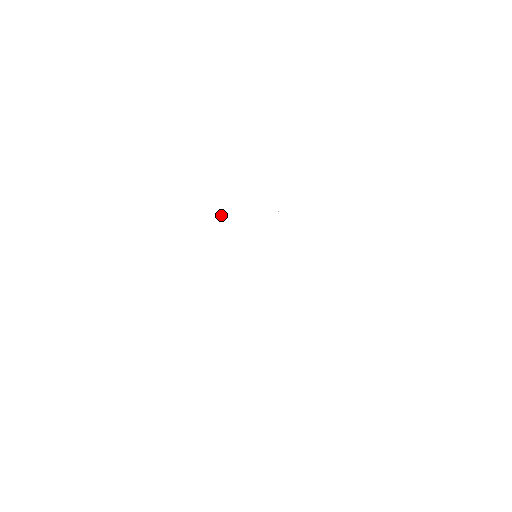
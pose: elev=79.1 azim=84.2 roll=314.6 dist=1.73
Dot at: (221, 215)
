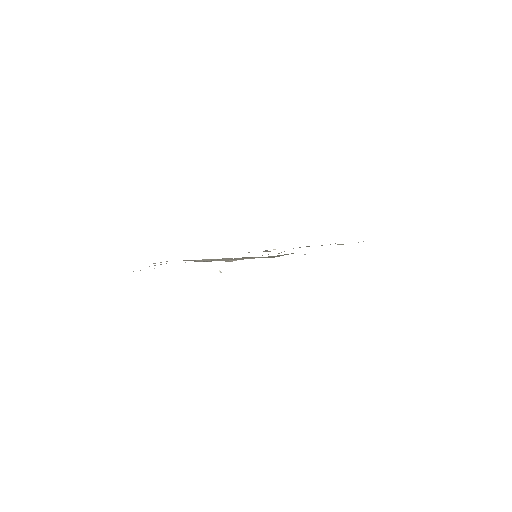
Dot at: (220, 272)
